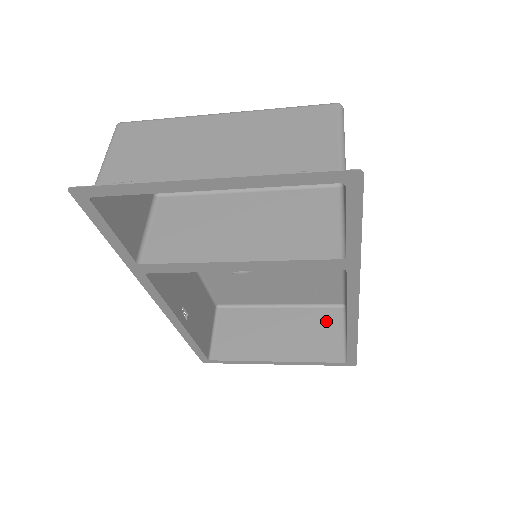
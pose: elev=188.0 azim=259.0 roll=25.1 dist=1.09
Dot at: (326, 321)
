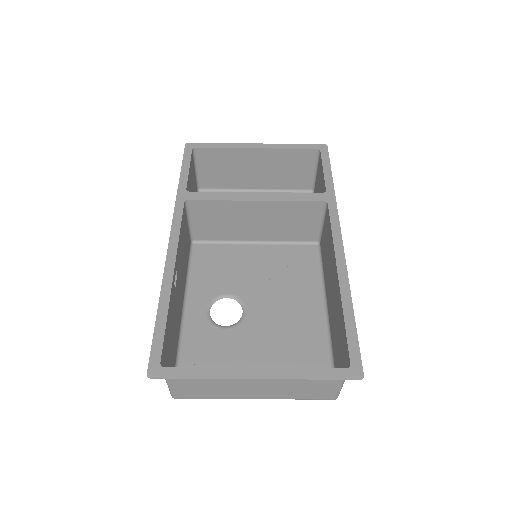
Dot at: (316, 391)
